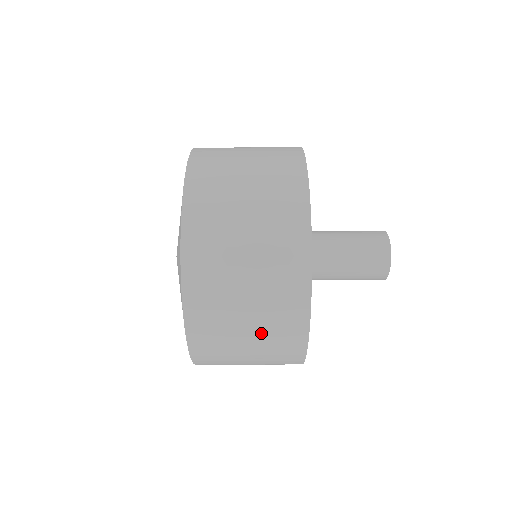
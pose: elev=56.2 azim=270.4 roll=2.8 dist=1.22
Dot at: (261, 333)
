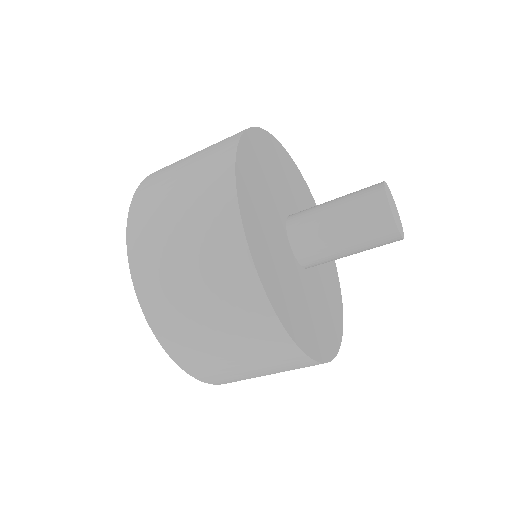
Dot at: (275, 371)
